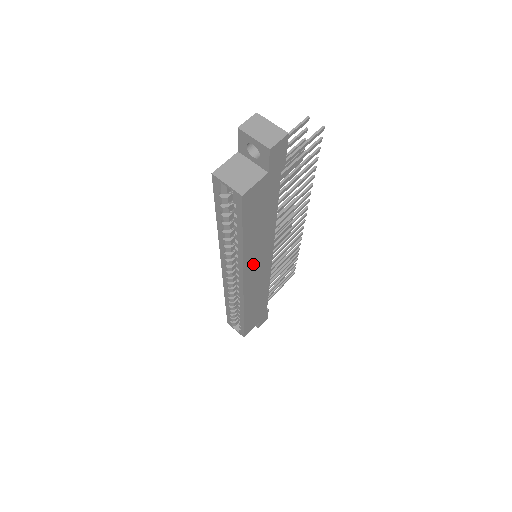
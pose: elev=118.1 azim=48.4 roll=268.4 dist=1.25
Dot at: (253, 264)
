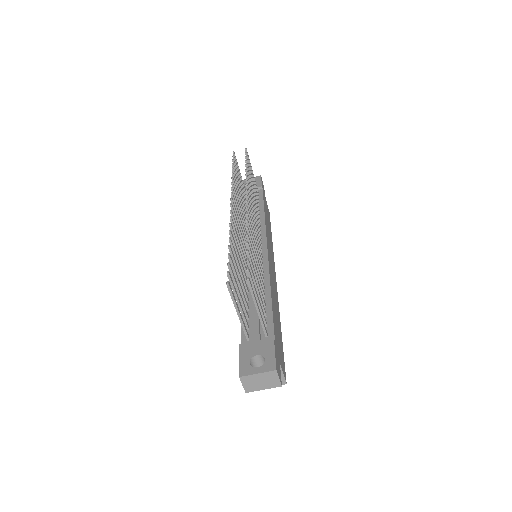
Dot at: (274, 285)
